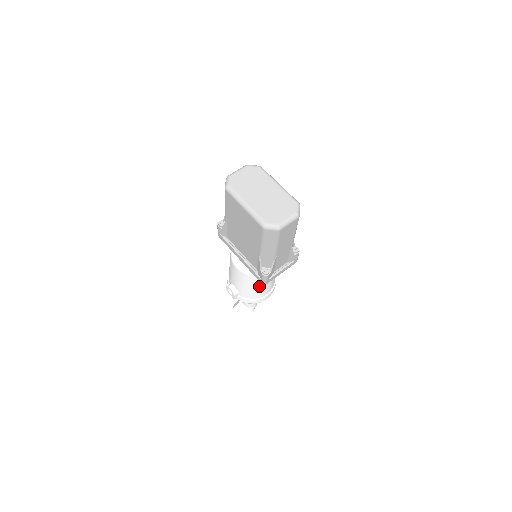
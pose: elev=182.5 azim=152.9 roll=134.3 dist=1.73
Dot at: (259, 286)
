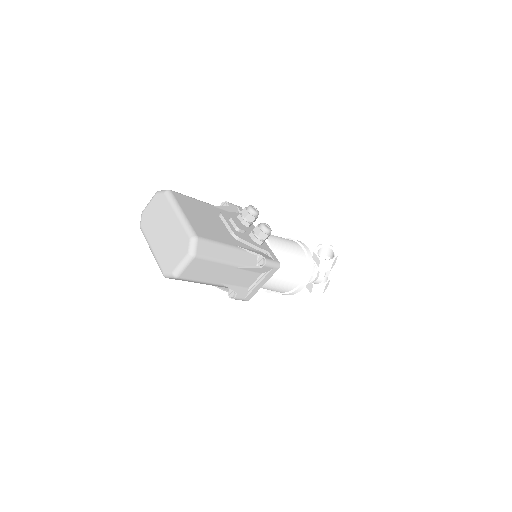
Dot at: (271, 287)
